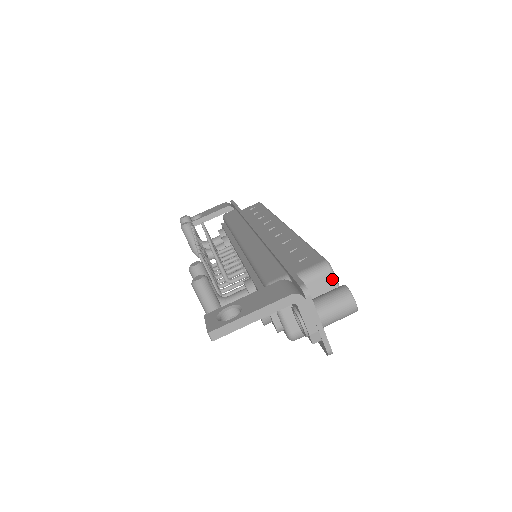
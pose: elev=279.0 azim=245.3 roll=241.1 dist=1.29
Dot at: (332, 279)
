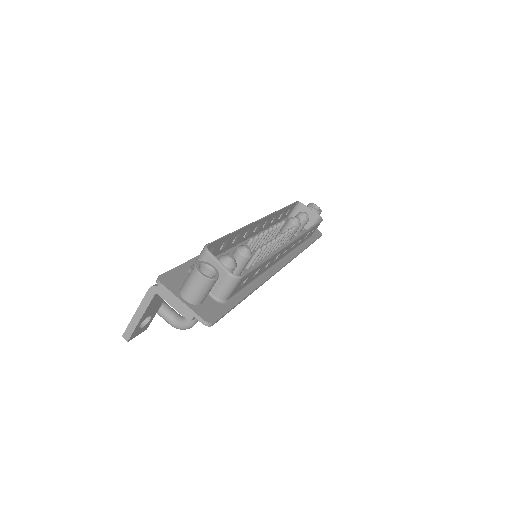
Dot at: (210, 259)
